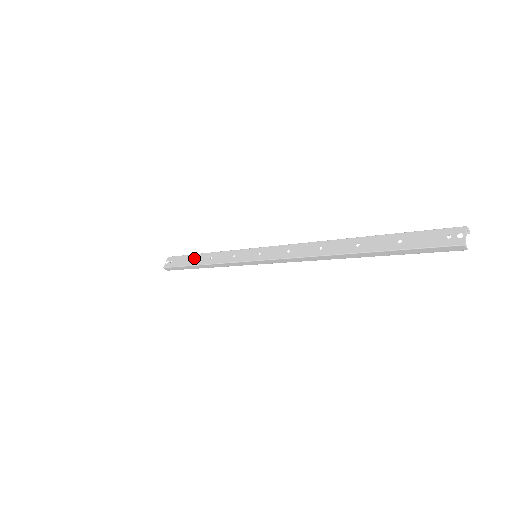
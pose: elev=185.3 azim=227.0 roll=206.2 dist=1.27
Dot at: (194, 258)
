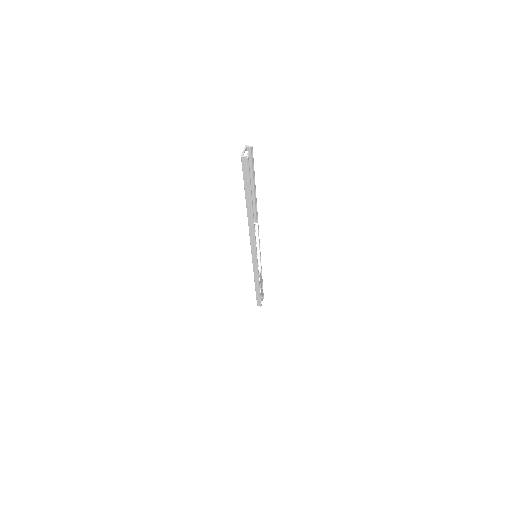
Dot at: occluded
